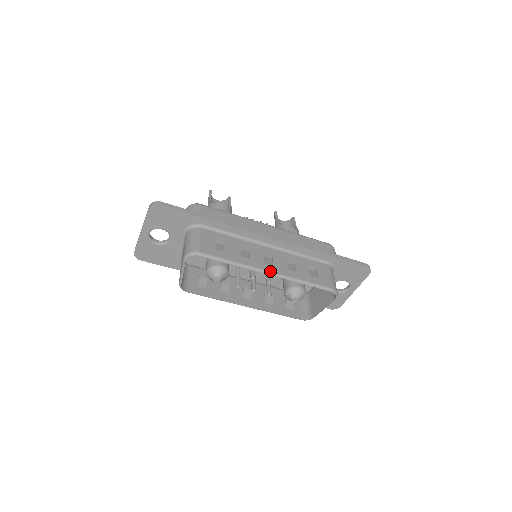
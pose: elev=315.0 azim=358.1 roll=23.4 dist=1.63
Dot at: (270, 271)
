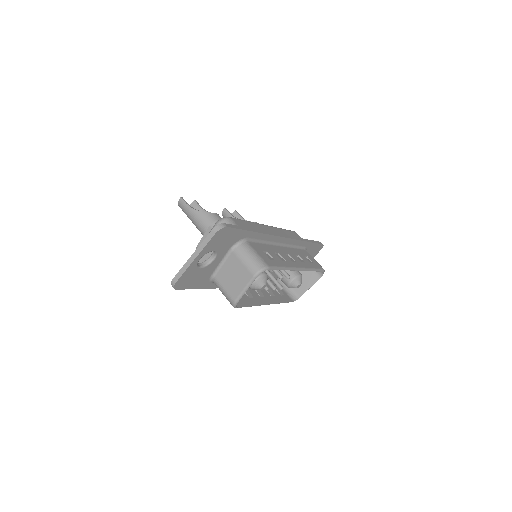
Dot at: (300, 267)
